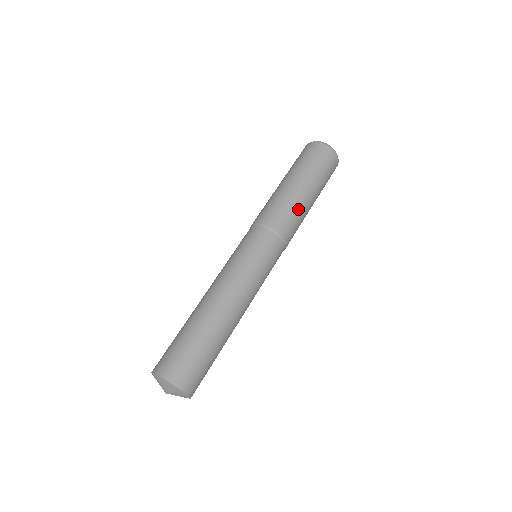
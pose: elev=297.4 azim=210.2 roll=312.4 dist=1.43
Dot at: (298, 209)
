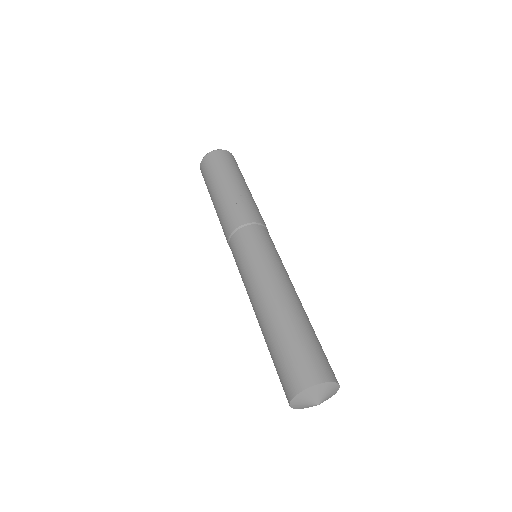
Dot at: (237, 199)
